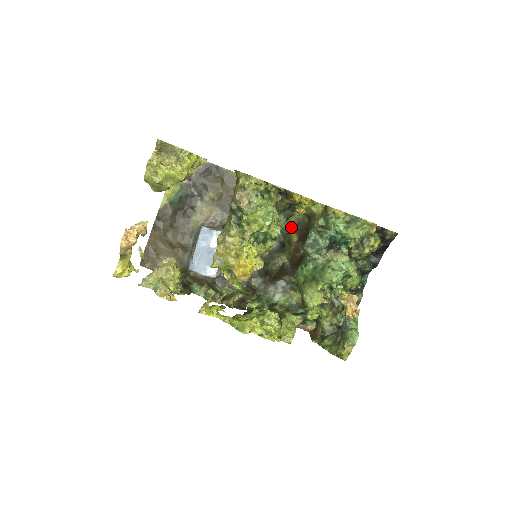
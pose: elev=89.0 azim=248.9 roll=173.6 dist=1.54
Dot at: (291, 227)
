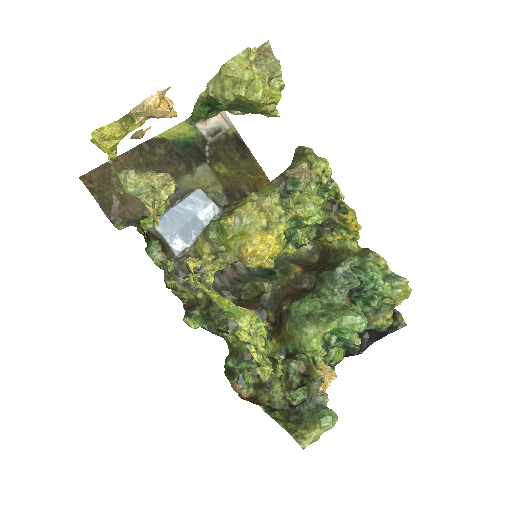
Dot at: (290, 258)
